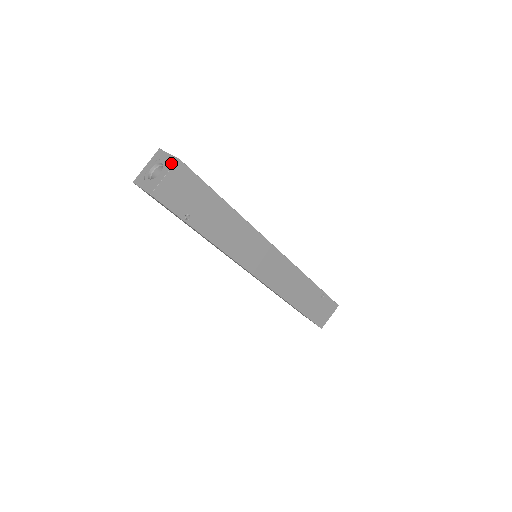
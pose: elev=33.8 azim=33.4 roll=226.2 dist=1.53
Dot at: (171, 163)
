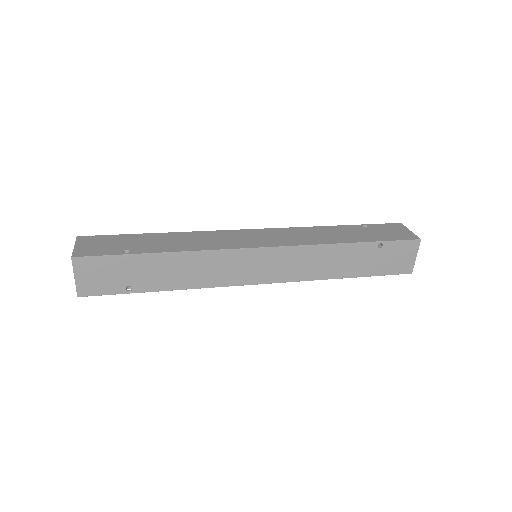
Dot at: (72, 262)
